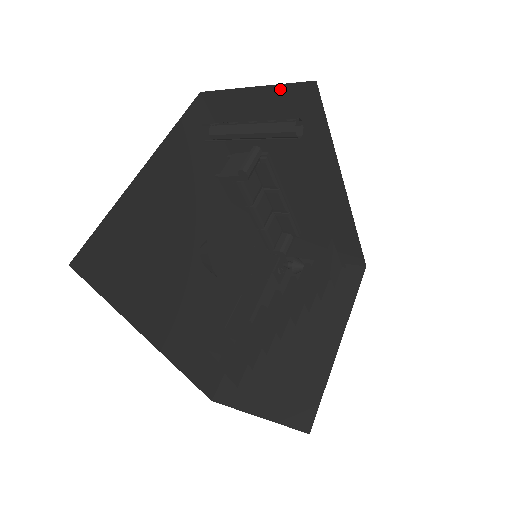
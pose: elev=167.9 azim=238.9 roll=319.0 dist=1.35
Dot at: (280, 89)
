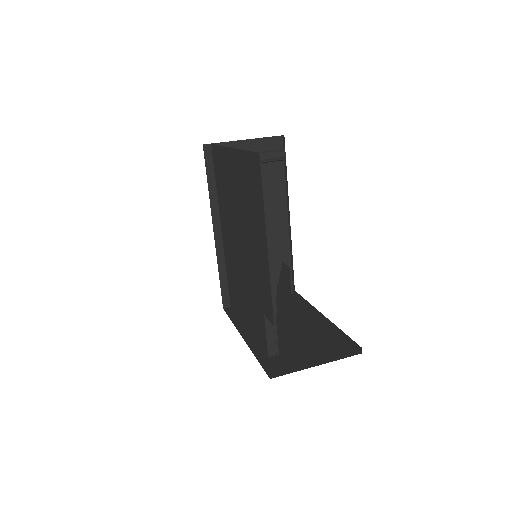
Dot at: (260, 141)
